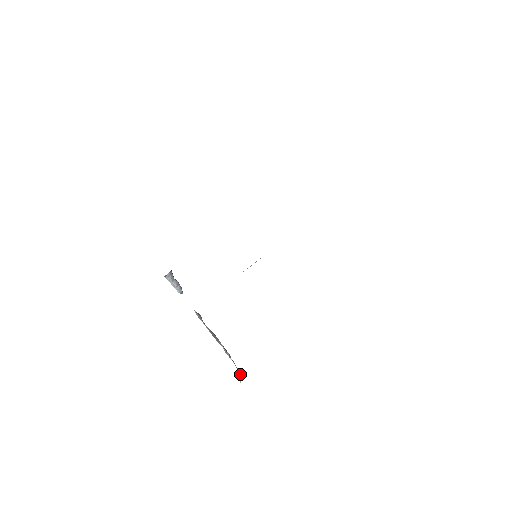
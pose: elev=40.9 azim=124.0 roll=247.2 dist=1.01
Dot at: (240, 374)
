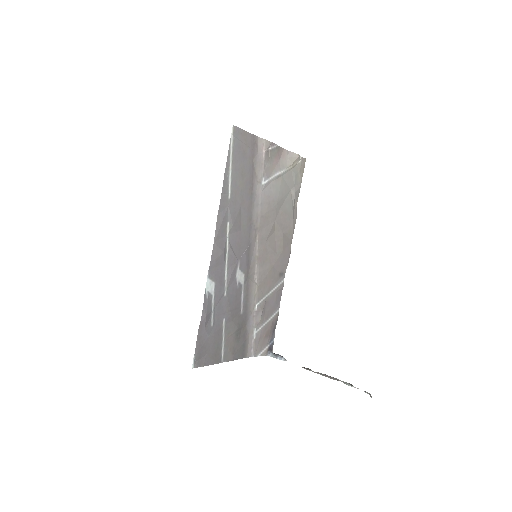
Dot at: (369, 394)
